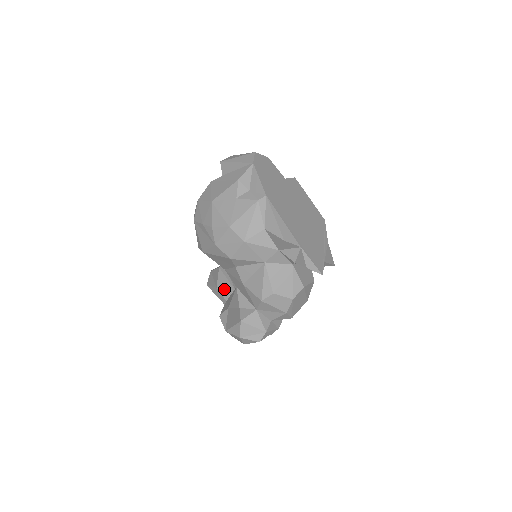
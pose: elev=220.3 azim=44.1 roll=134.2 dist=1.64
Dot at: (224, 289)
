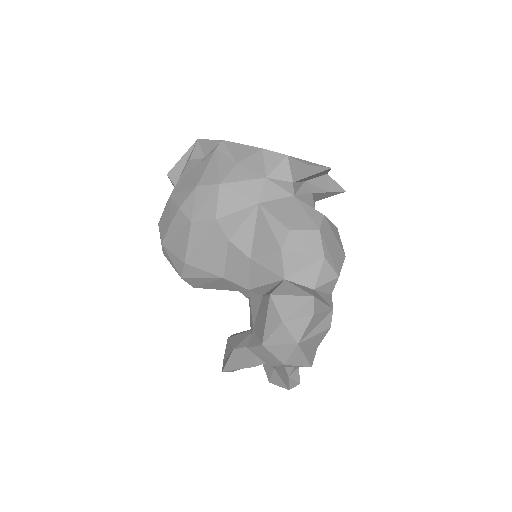
Dot at: (242, 340)
